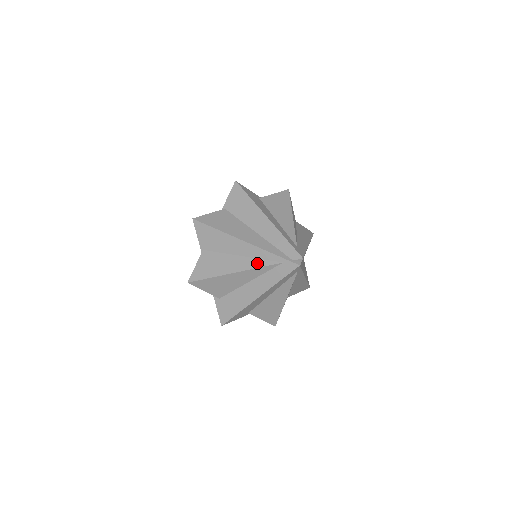
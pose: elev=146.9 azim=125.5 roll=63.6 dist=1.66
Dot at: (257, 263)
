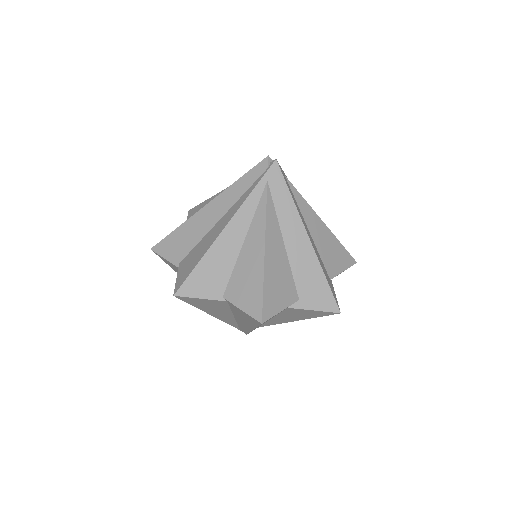
Dot at: (259, 216)
